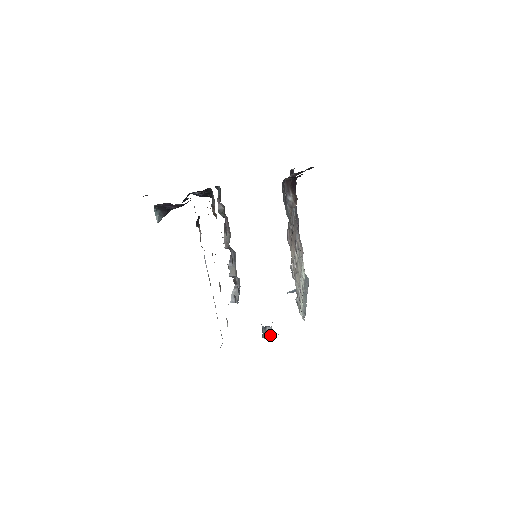
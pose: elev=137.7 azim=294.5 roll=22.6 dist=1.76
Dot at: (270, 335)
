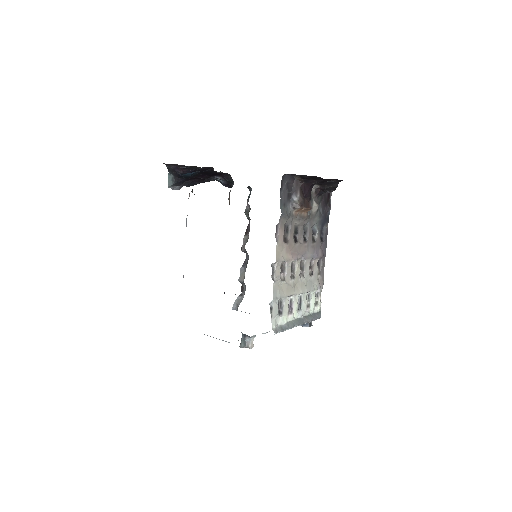
Dot at: (248, 347)
